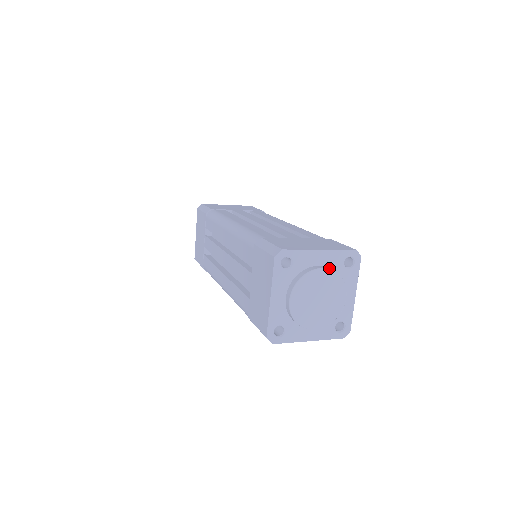
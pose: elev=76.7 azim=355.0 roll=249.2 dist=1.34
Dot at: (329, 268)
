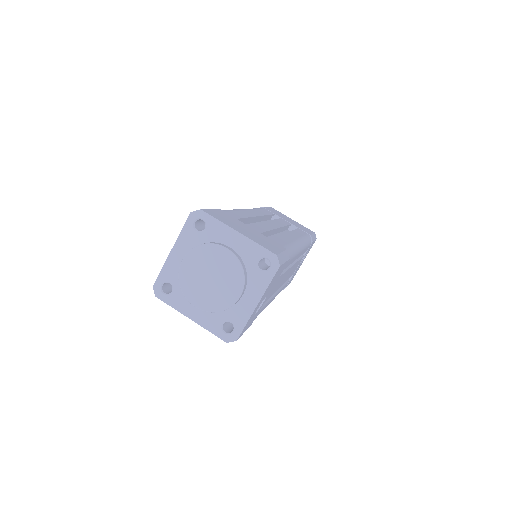
Dot at: (236, 254)
